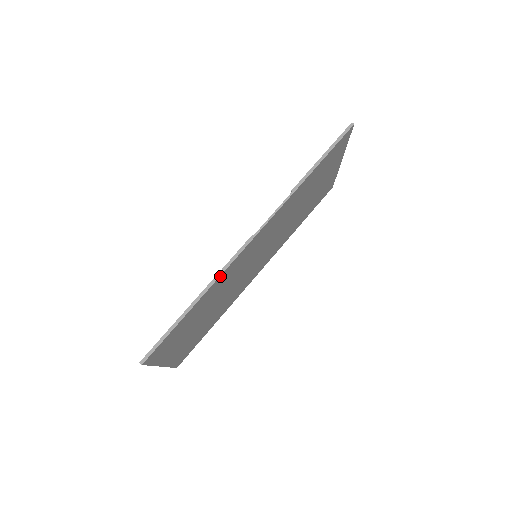
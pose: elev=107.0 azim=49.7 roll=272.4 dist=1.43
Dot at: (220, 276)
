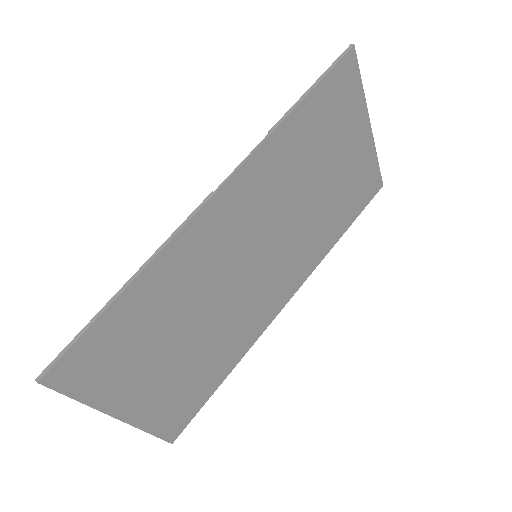
Dot at: (164, 250)
